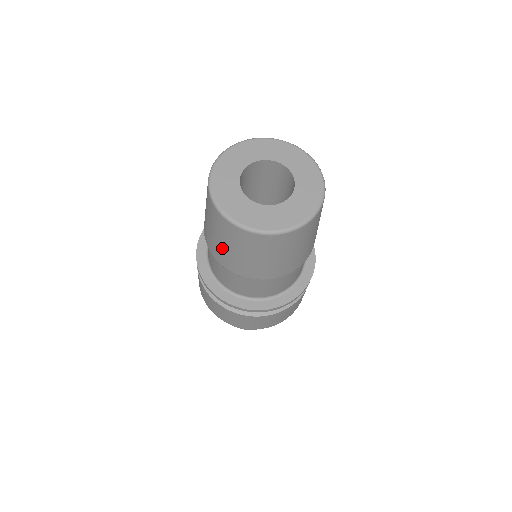
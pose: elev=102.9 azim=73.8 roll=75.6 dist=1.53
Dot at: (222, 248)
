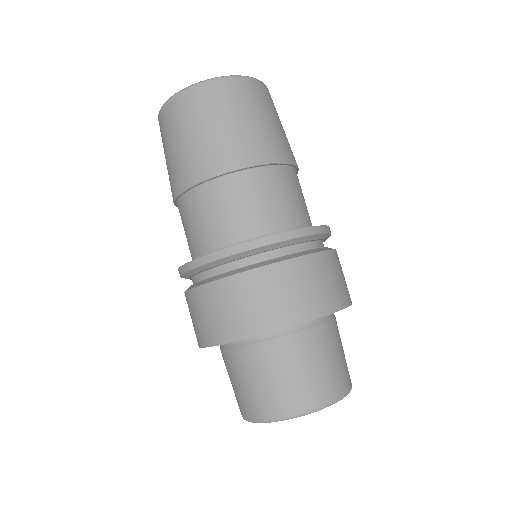
Dot at: (201, 142)
